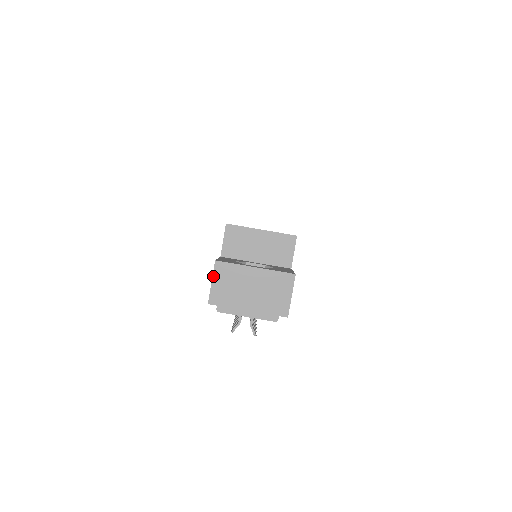
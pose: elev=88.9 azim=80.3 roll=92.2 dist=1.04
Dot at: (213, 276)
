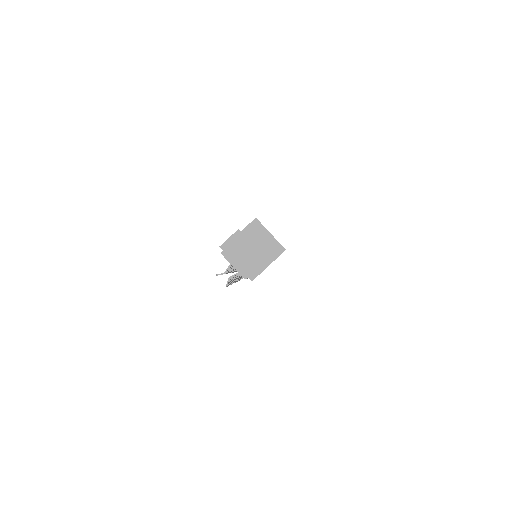
Dot at: (232, 235)
